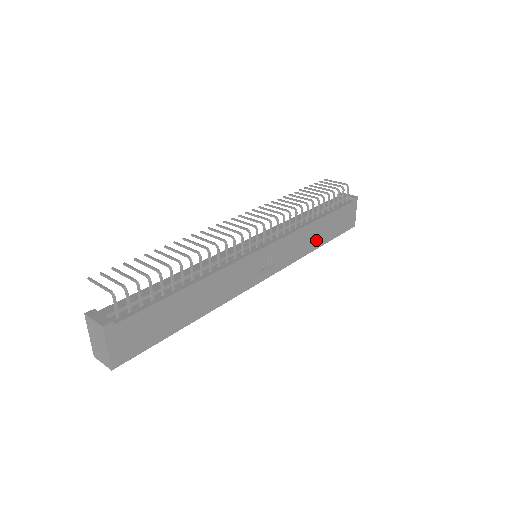
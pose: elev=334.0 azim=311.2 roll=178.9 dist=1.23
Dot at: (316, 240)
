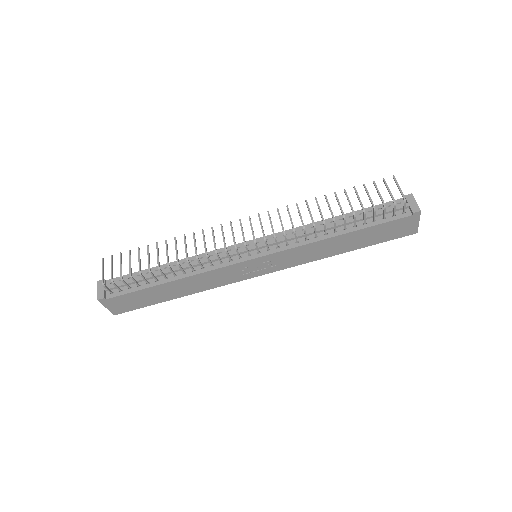
Dot at: (339, 248)
